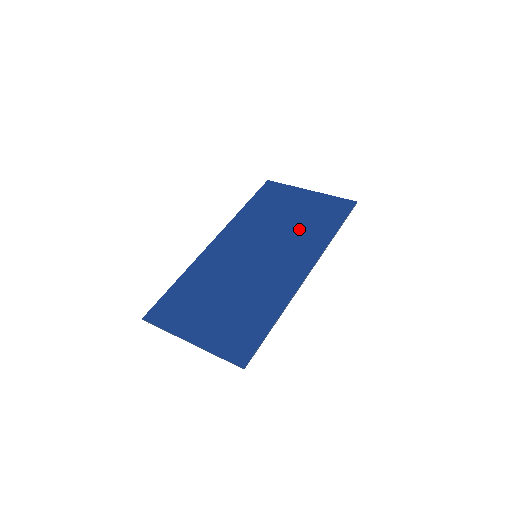
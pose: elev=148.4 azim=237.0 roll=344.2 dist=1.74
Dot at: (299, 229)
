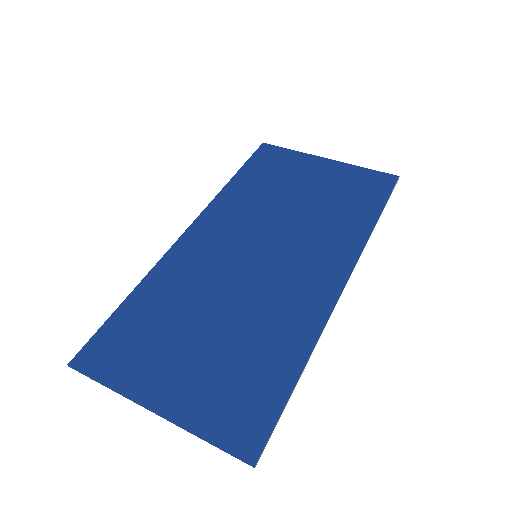
Dot at: (319, 215)
